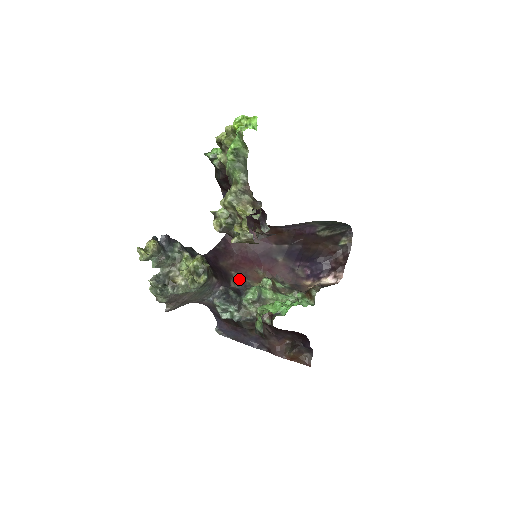
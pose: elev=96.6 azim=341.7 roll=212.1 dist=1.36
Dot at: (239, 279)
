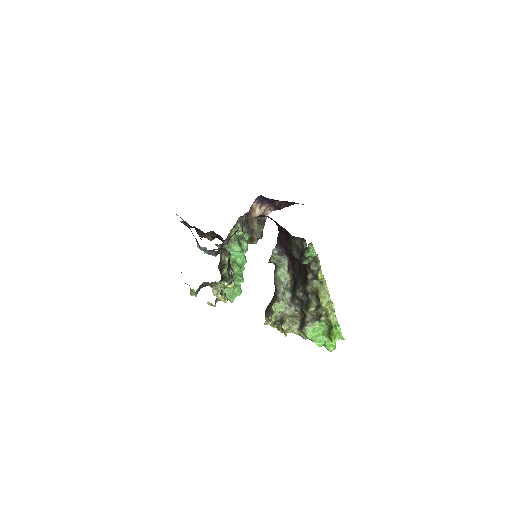
Dot at: occluded
